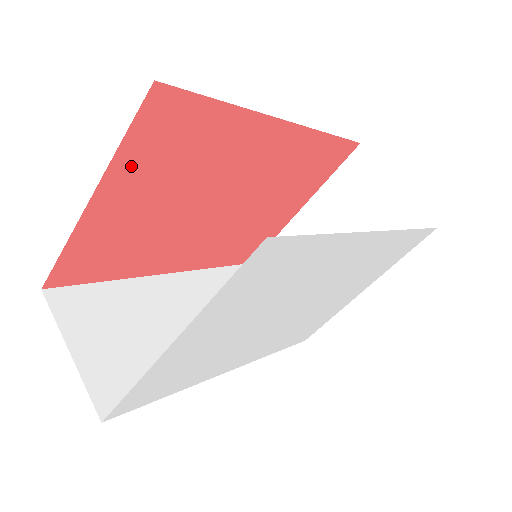
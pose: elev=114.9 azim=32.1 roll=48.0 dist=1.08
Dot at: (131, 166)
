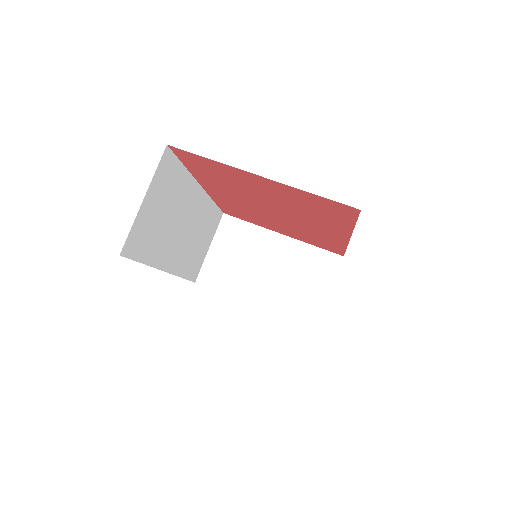
Dot at: (296, 193)
